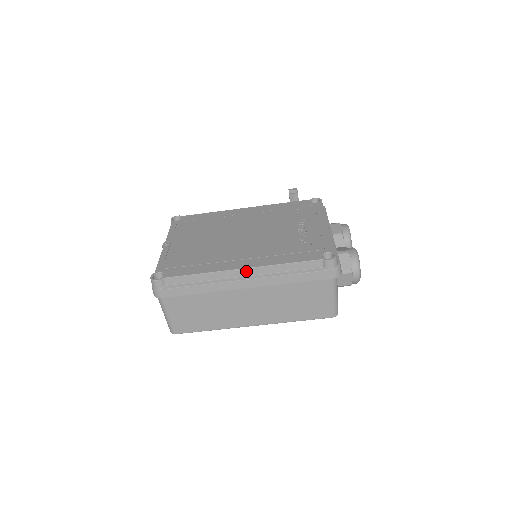
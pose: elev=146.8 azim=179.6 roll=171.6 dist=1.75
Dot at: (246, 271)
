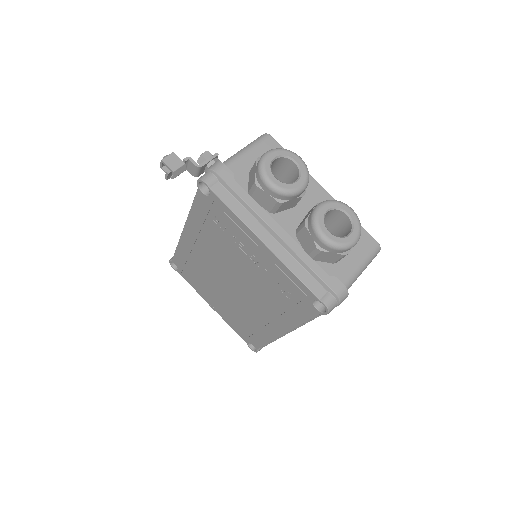
Dot at: occluded
